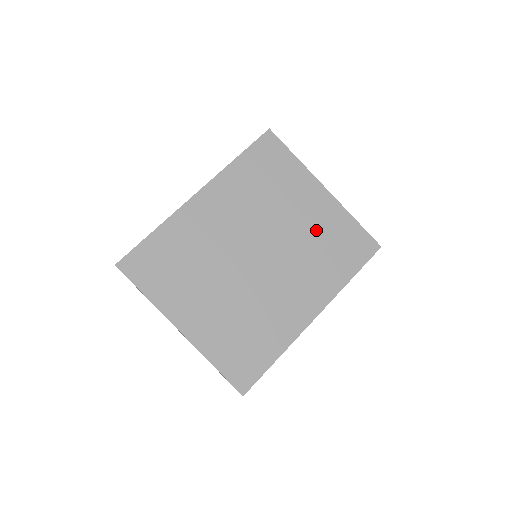
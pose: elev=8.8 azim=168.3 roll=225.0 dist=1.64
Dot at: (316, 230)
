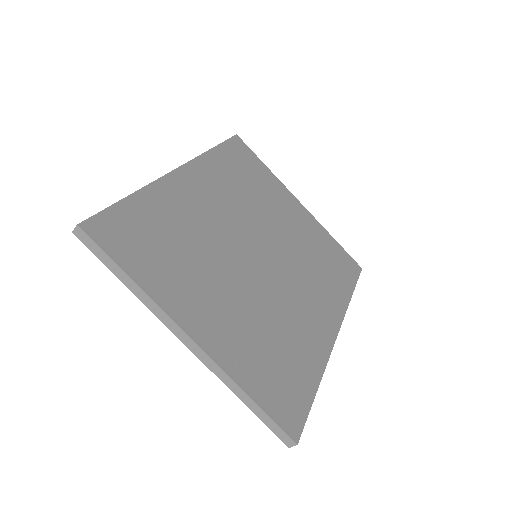
Dot at: (306, 240)
